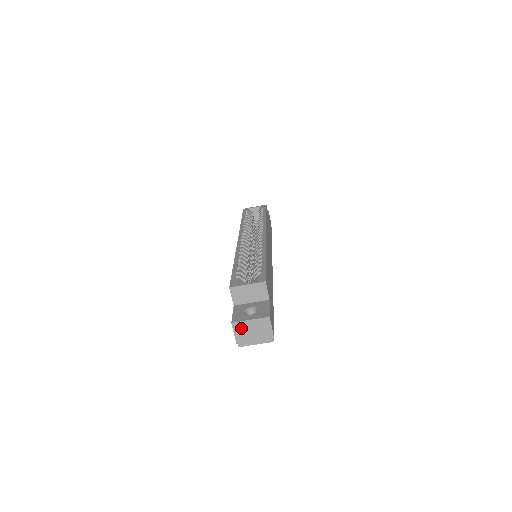
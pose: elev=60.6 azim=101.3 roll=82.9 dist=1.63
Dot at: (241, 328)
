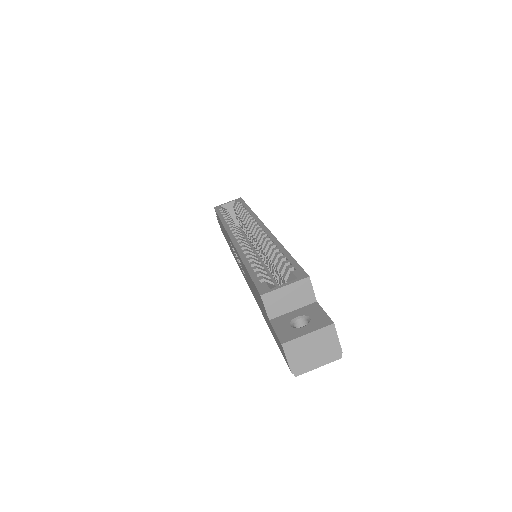
Dot at: (296, 349)
